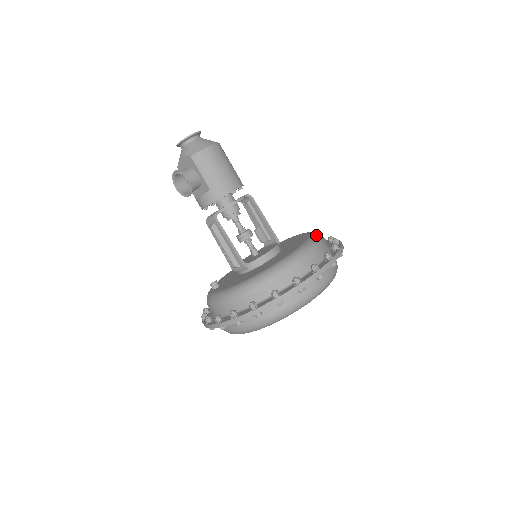
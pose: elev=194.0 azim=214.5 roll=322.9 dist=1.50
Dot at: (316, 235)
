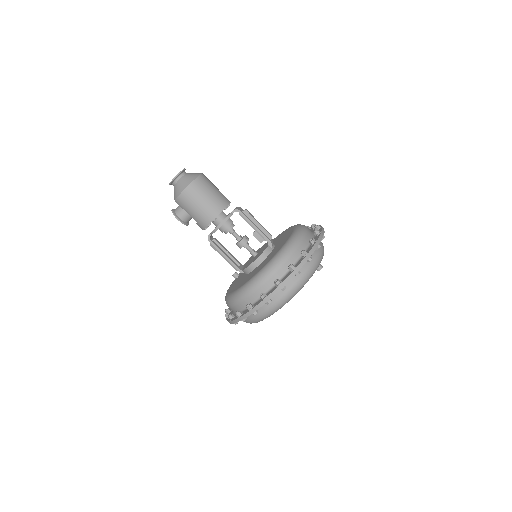
Dot at: (283, 251)
